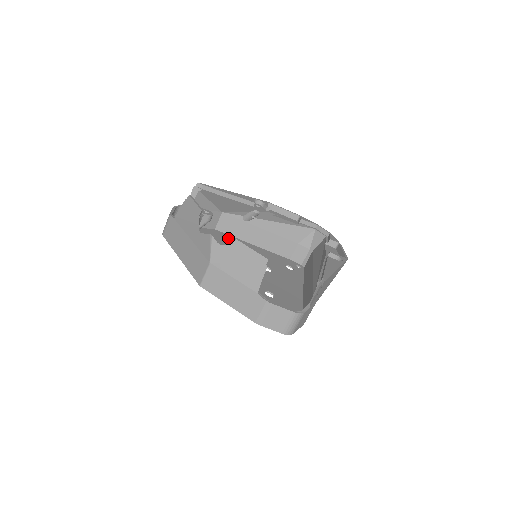
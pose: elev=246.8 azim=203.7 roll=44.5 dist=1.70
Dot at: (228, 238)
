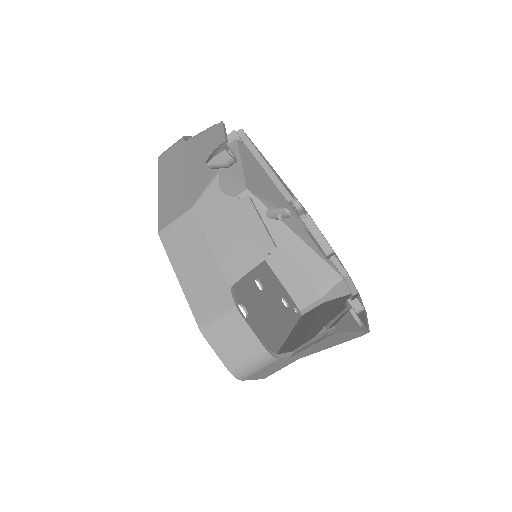
Dot at: occluded
